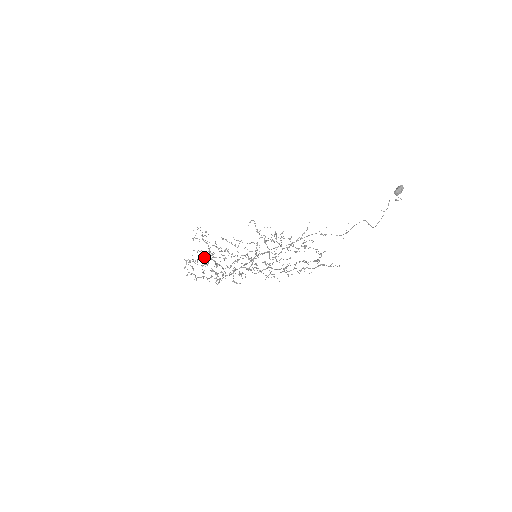
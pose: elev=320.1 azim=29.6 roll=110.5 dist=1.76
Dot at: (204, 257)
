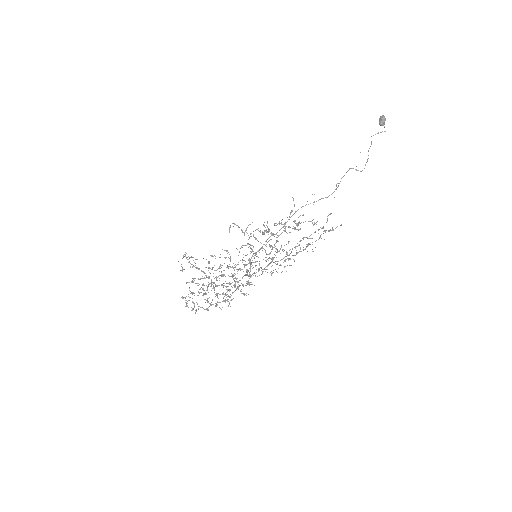
Dot at: (202, 284)
